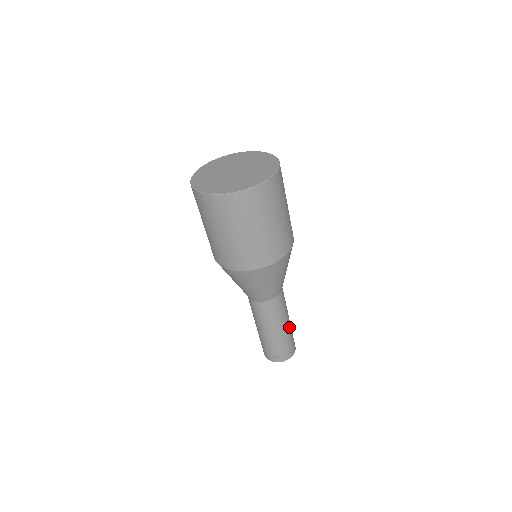
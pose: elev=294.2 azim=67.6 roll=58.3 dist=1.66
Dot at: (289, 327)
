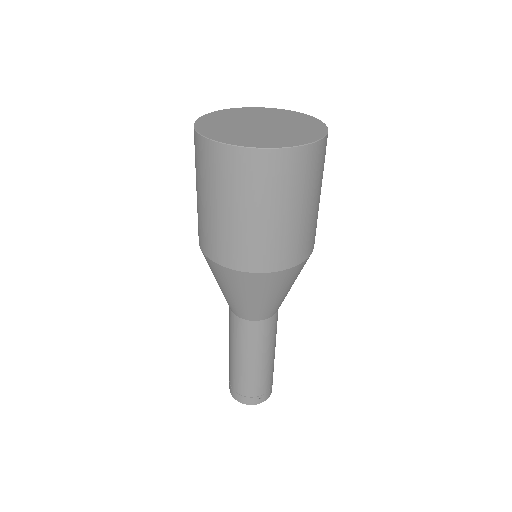
Dot at: (268, 366)
